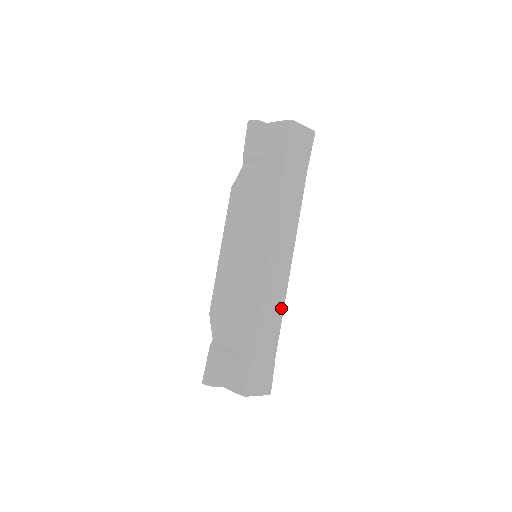
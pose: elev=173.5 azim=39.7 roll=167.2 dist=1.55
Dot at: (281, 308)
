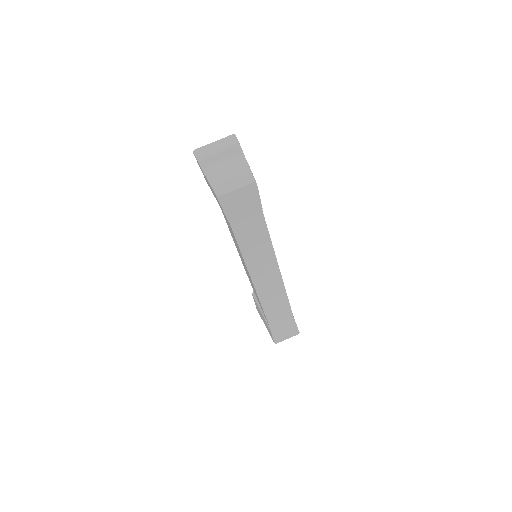
Dot at: (285, 299)
